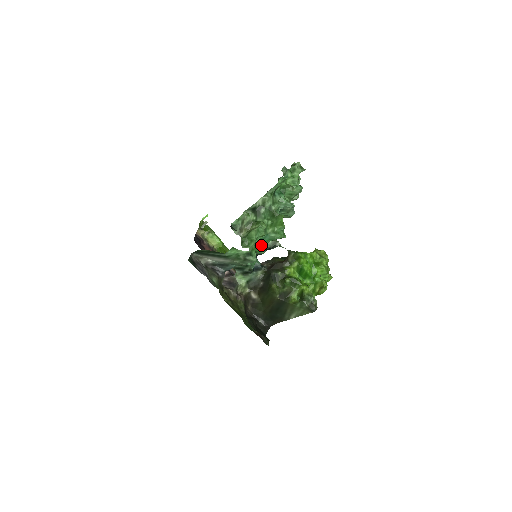
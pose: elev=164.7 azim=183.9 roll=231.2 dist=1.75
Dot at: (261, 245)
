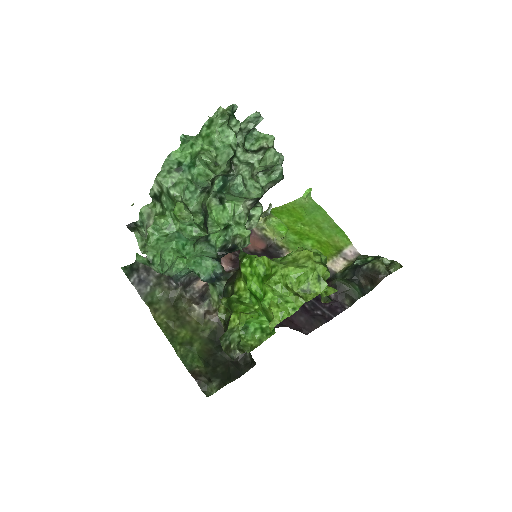
Dot at: (180, 247)
